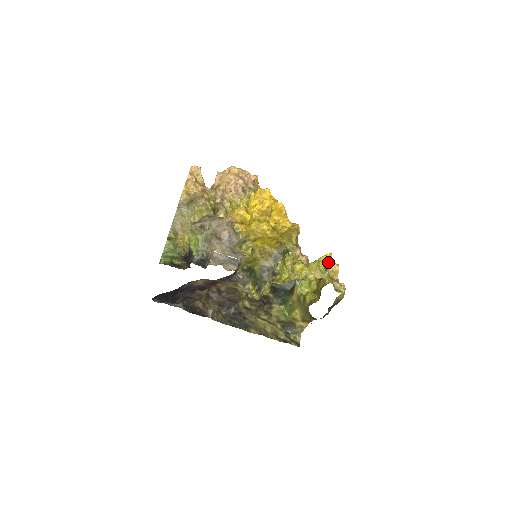
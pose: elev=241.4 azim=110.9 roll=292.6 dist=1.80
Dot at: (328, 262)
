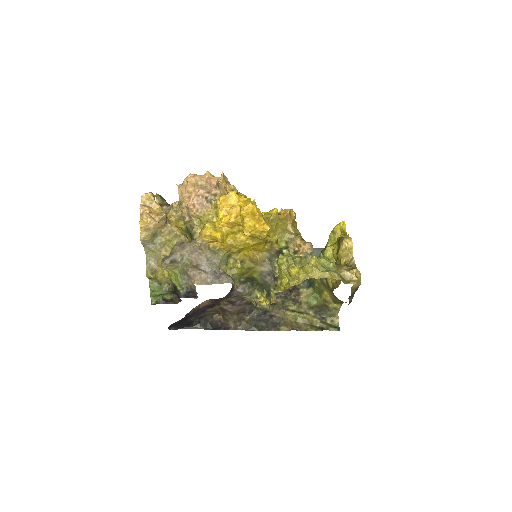
Dot at: (340, 237)
